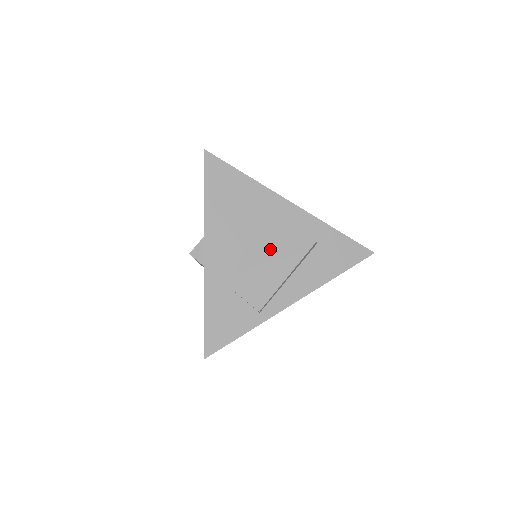
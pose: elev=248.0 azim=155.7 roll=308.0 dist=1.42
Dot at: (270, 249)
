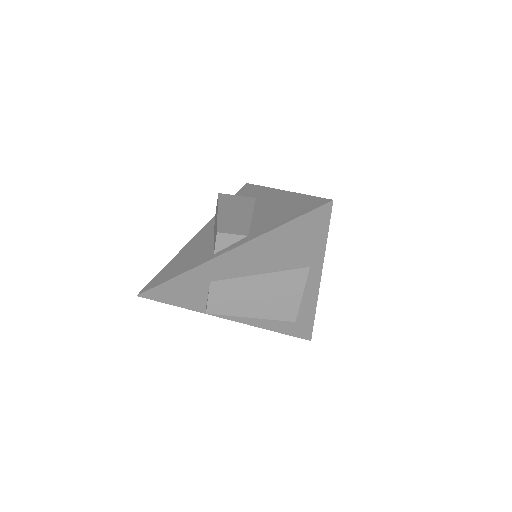
Dot at: (266, 294)
